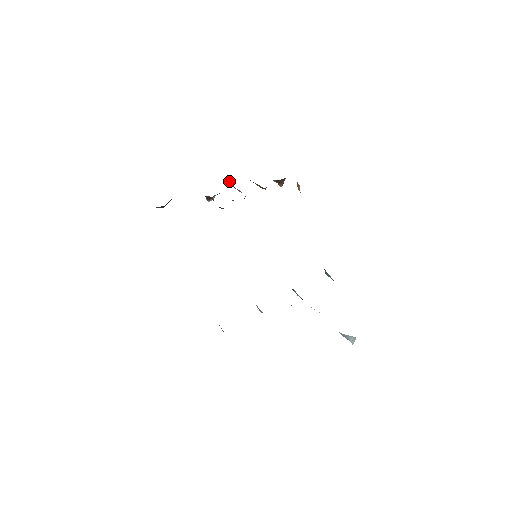
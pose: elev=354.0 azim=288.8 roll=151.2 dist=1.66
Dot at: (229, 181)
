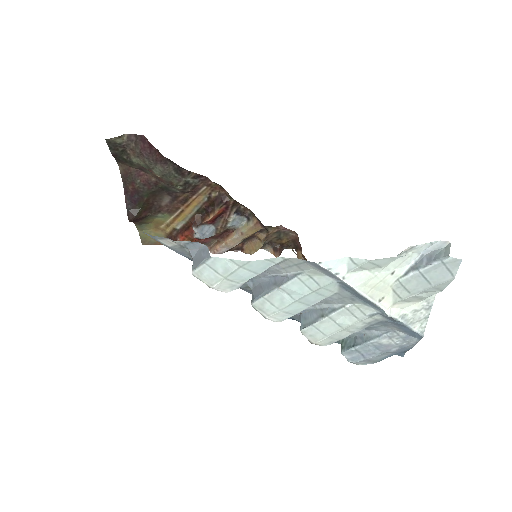
Dot at: (215, 245)
